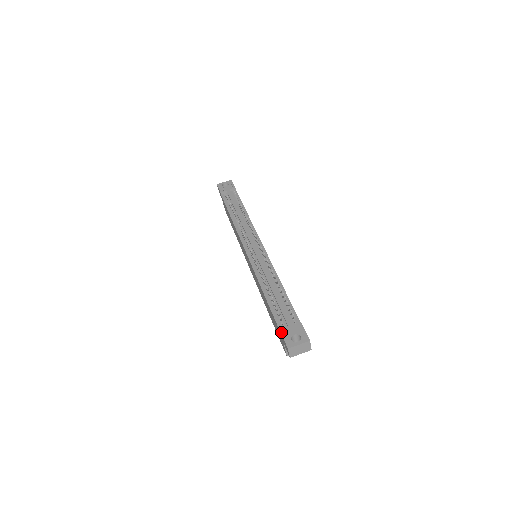
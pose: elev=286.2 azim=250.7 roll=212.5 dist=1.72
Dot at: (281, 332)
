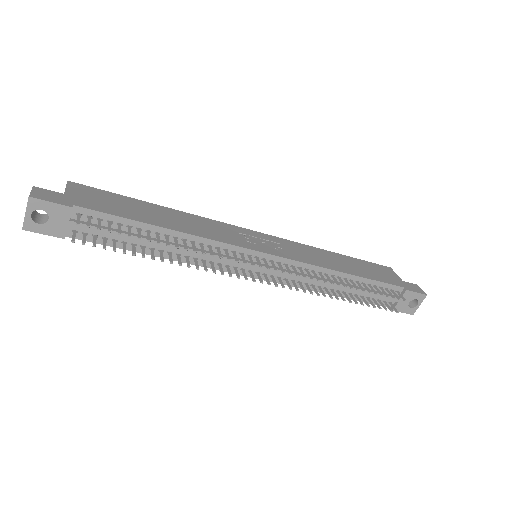
Dot at: occluded
